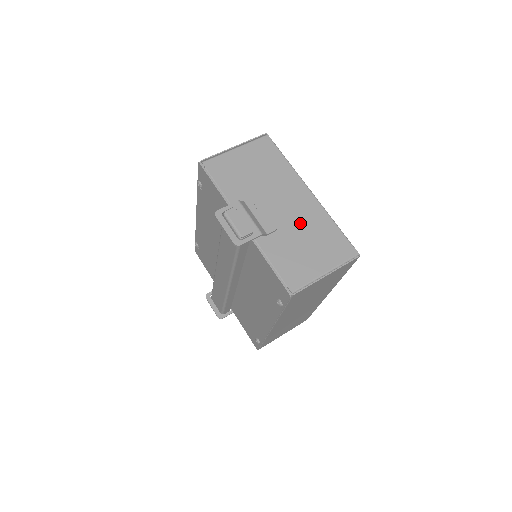
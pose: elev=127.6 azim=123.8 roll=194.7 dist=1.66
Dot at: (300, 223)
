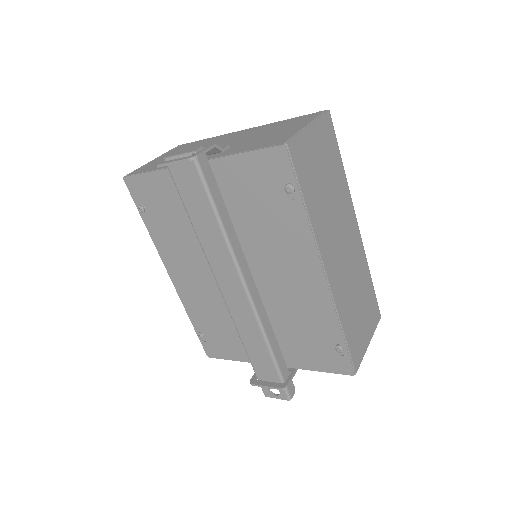
Dot at: (251, 135)
